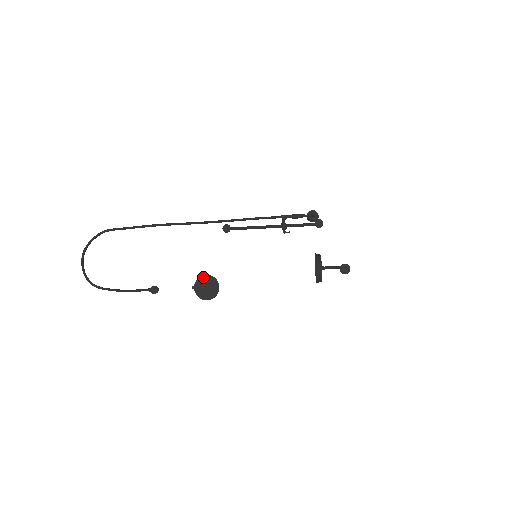
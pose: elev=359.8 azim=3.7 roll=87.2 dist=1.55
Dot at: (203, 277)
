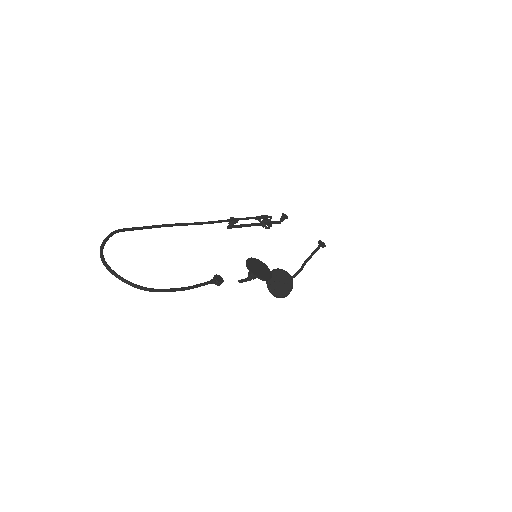
Dot at: (249, 260)
